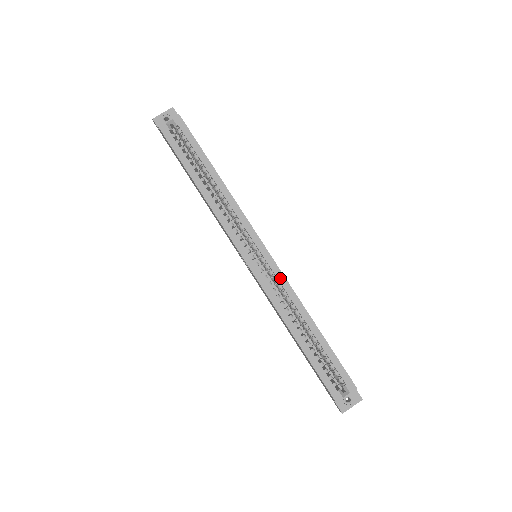
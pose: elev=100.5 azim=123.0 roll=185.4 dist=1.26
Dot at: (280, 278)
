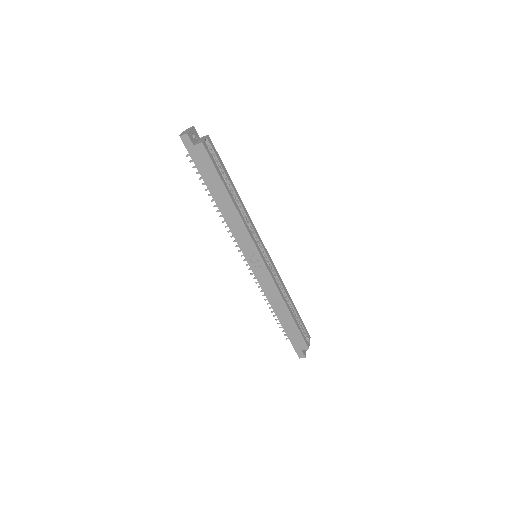
Dot at: (275, 270)
